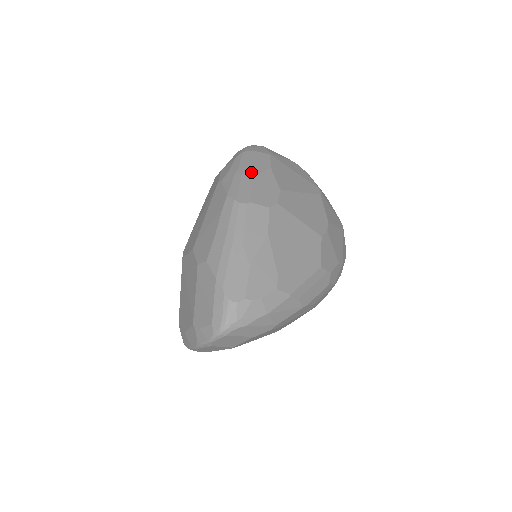
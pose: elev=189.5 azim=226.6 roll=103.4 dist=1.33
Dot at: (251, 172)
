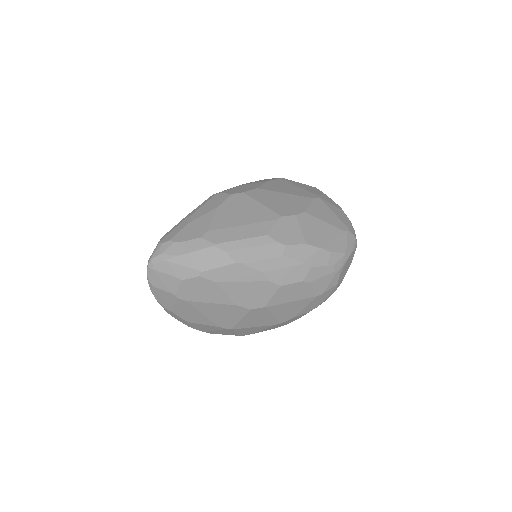
Dot at: occluded
